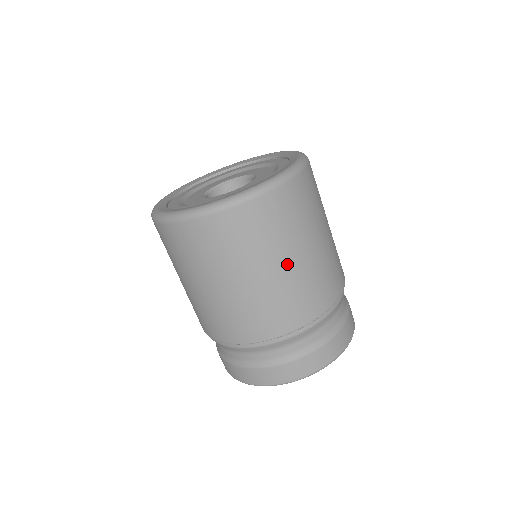
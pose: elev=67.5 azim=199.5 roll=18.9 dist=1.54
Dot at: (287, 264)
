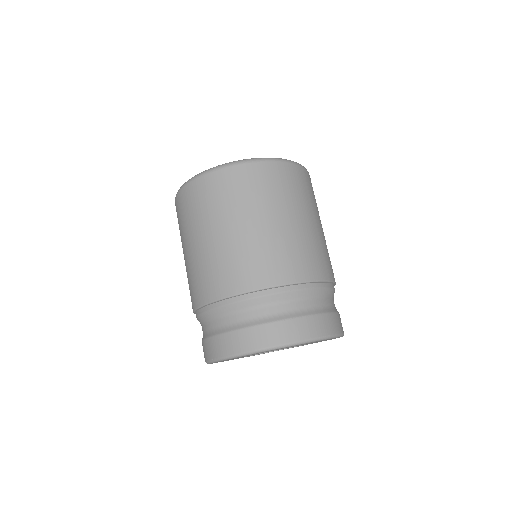
Dot at: (211, 237)
